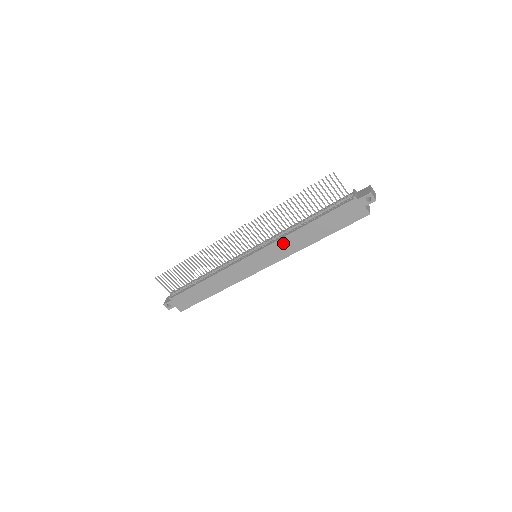
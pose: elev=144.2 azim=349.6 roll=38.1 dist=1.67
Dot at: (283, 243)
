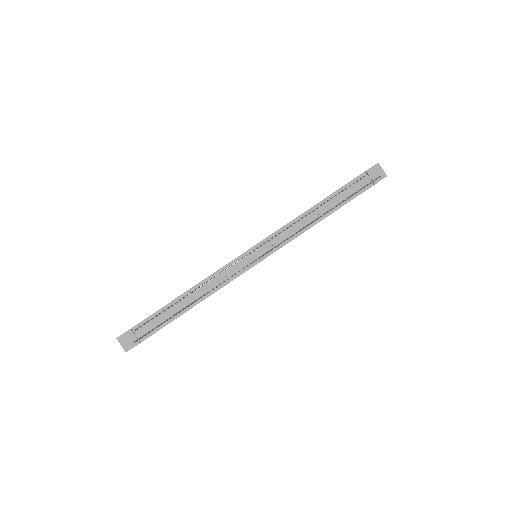
Dot at: occluded
